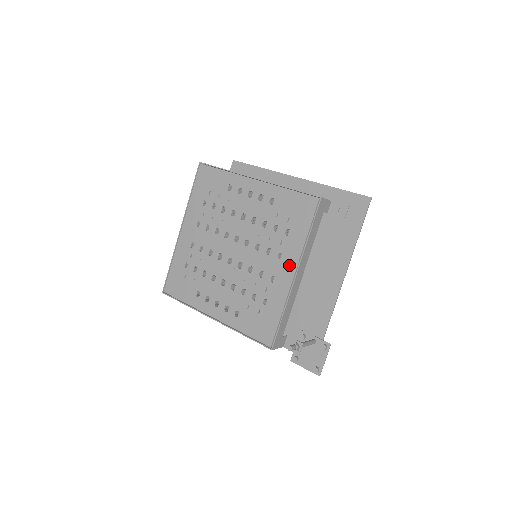
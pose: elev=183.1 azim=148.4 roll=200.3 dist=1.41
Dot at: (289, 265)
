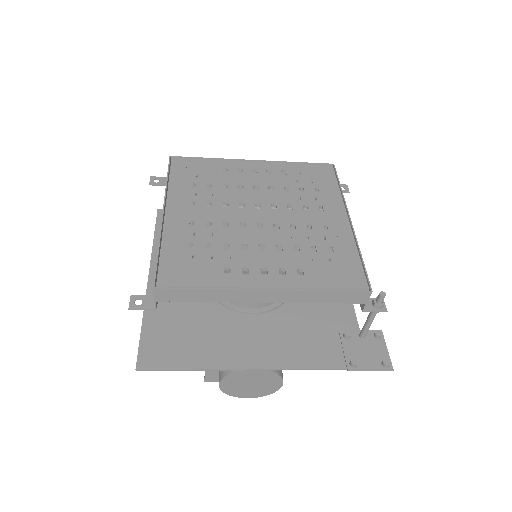
Dot at: (337, 212)
